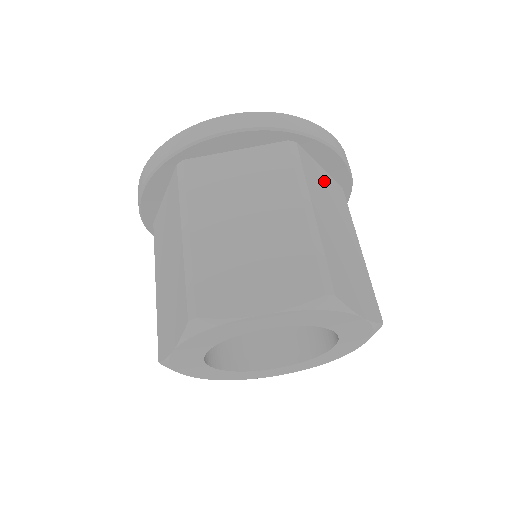
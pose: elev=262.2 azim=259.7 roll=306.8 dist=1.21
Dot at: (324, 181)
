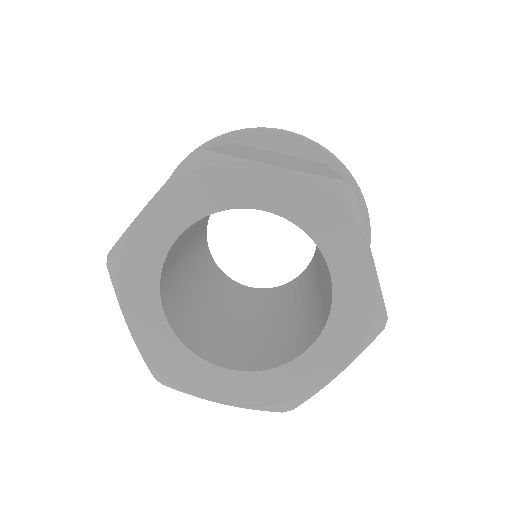
Dot at: occluded
